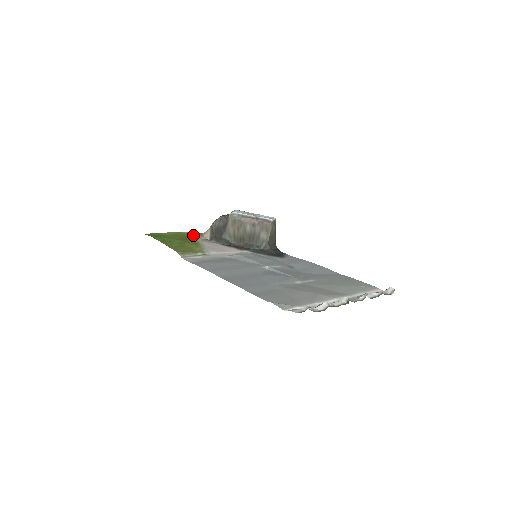
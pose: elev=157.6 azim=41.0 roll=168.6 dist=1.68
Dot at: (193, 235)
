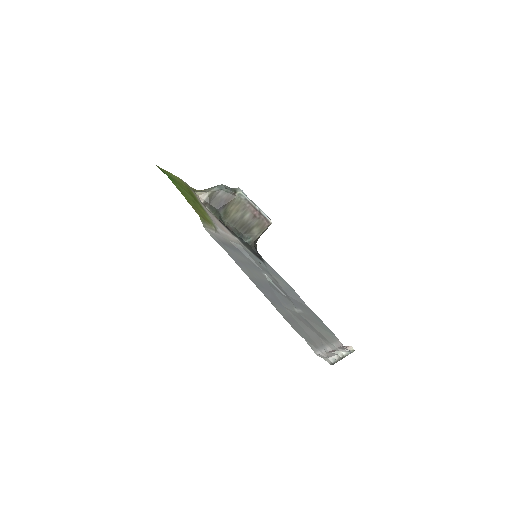
Dot at: (191, 190)
